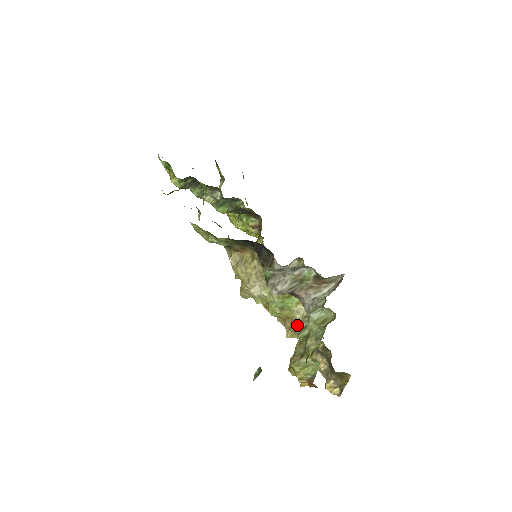
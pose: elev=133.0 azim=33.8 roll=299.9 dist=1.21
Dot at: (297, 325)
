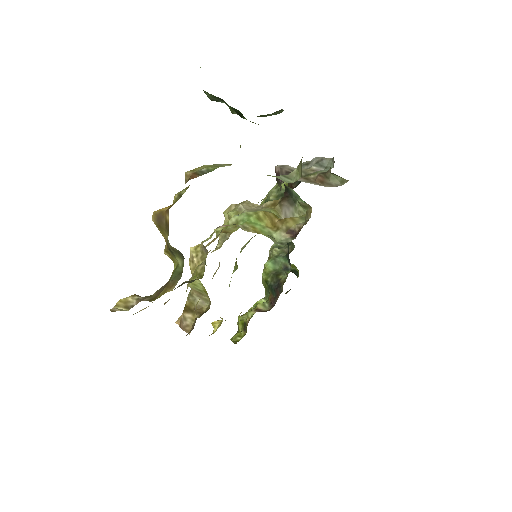
Dot at: (229, 225)
